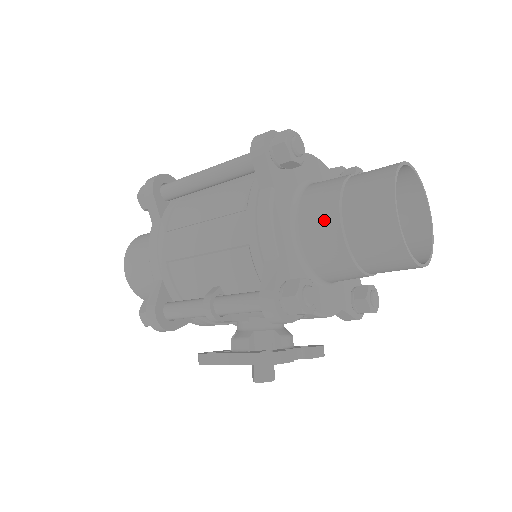
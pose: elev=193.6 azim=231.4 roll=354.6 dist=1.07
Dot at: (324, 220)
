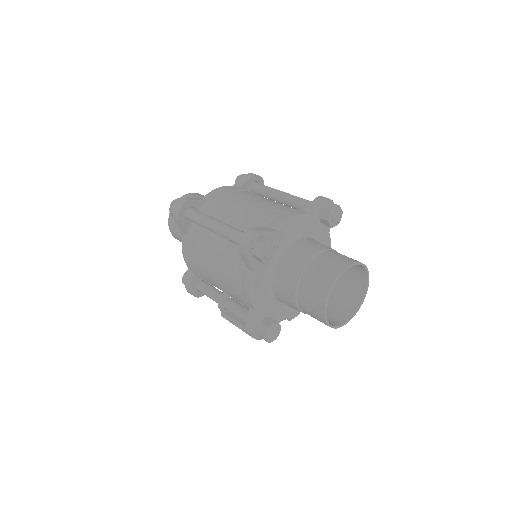
Dot at: (287, 293)
